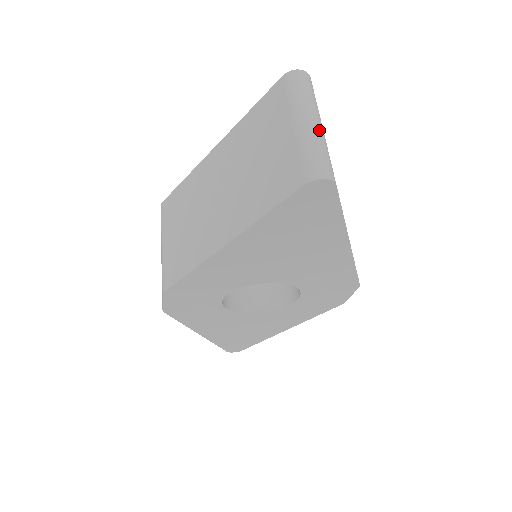
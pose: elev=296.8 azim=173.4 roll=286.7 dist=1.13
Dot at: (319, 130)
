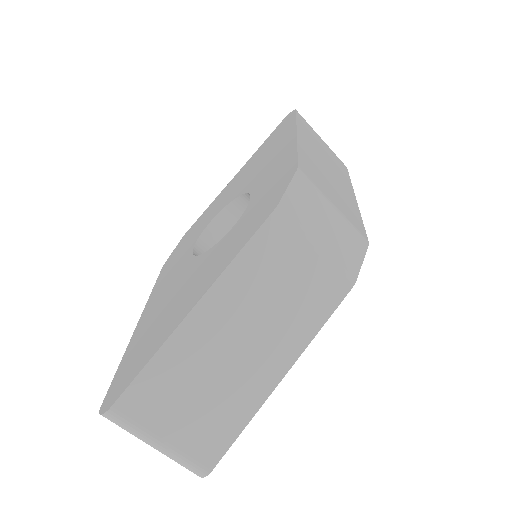
Dot at: (165, 452)
